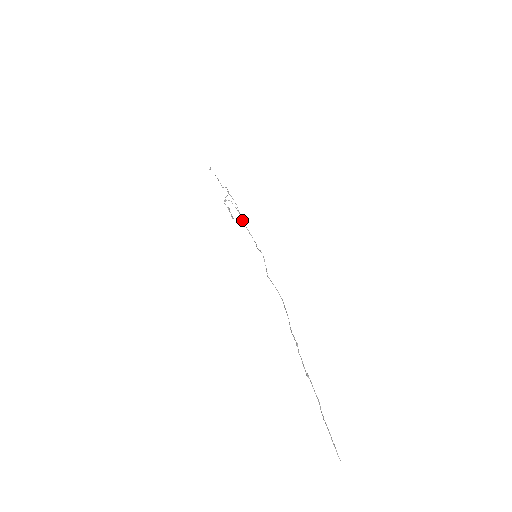
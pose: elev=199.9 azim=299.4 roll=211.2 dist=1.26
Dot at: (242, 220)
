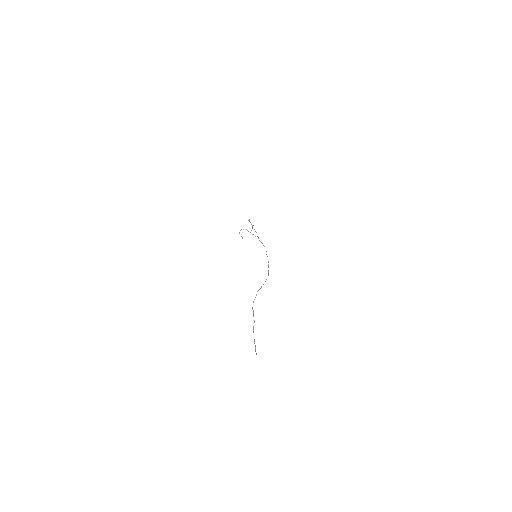
Dot at: occluded
